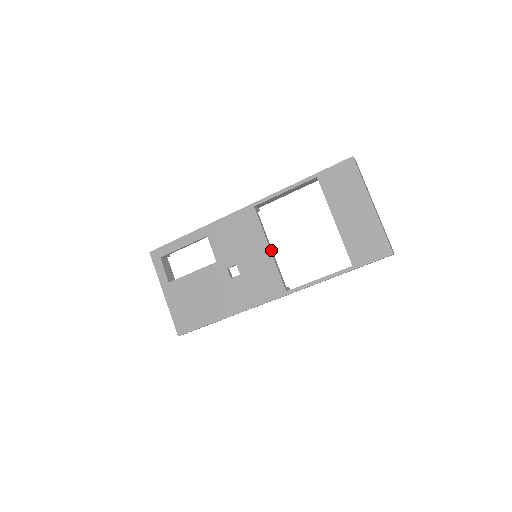
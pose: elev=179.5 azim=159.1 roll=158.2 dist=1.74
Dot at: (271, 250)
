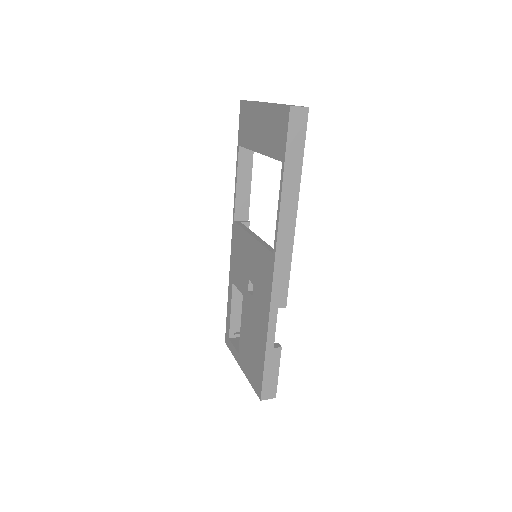
Dot at: (255, 236)
